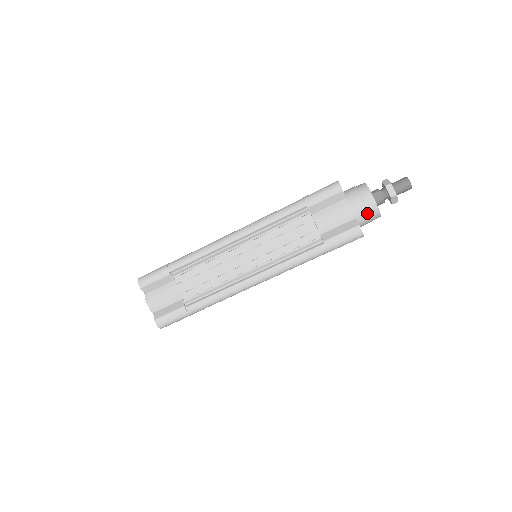
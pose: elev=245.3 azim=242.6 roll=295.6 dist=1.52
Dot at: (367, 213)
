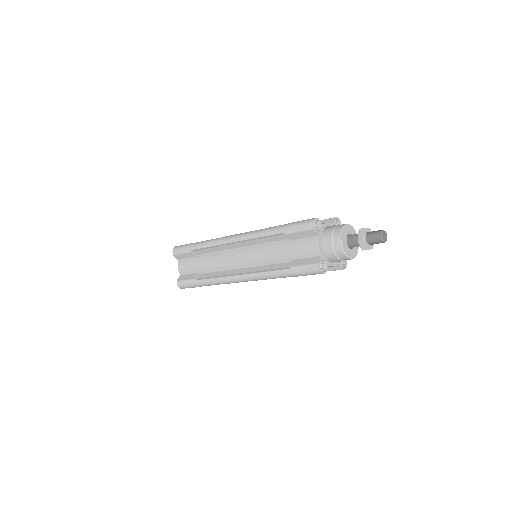
Dot at: occluded
